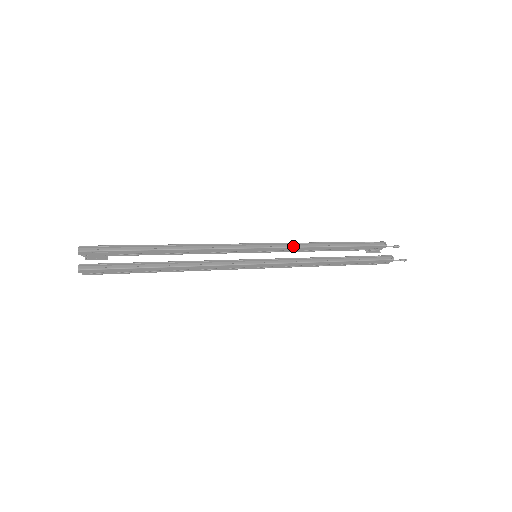
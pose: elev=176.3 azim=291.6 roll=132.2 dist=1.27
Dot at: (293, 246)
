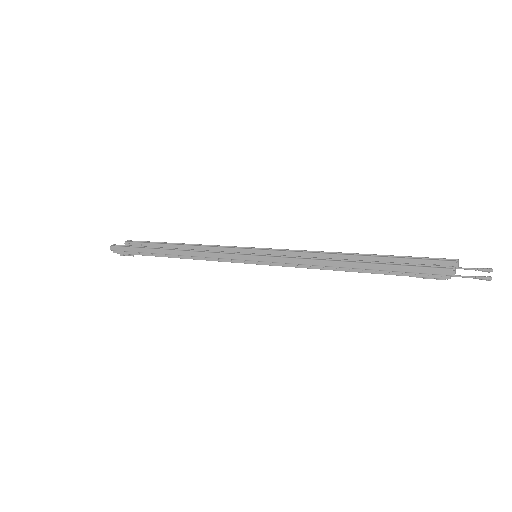
Dot at: (304, 251)
